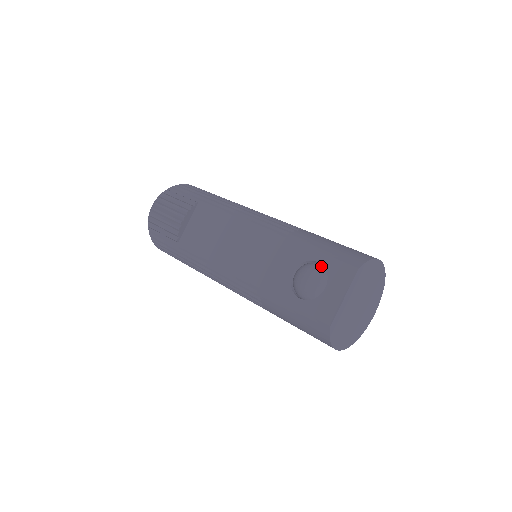
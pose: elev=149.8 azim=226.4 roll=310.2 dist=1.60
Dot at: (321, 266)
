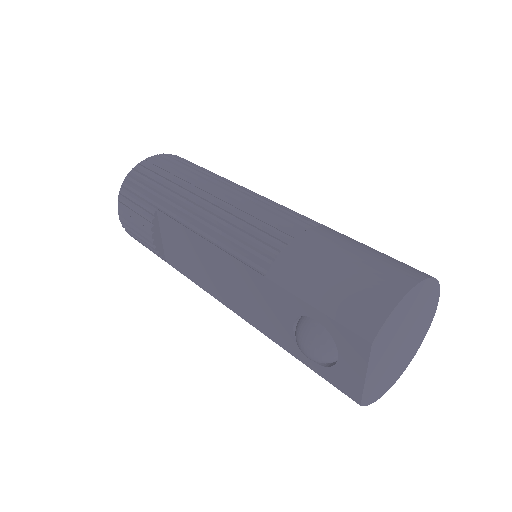
Dot at: (323, 325)
